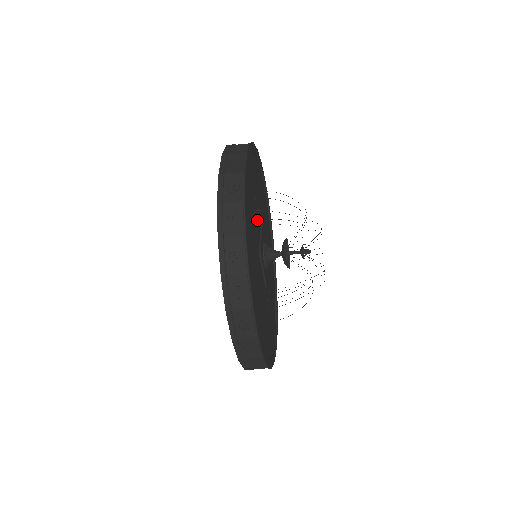
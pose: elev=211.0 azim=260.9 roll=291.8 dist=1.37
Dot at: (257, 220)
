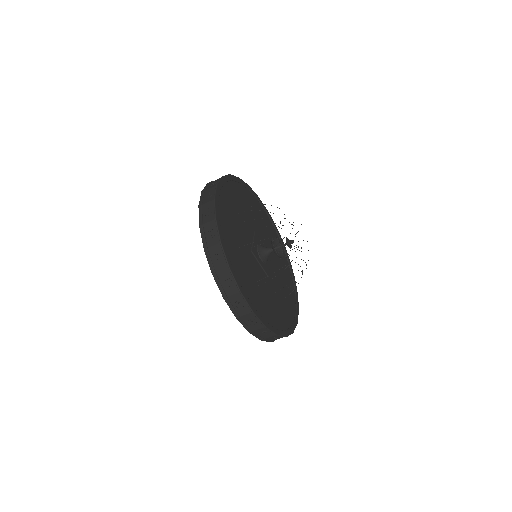
Dot at: (246, 229)
